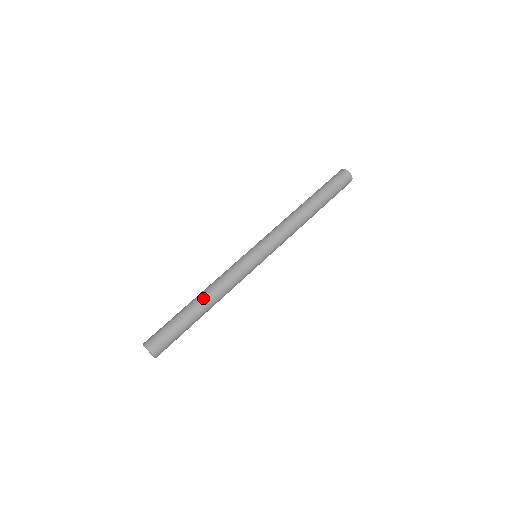
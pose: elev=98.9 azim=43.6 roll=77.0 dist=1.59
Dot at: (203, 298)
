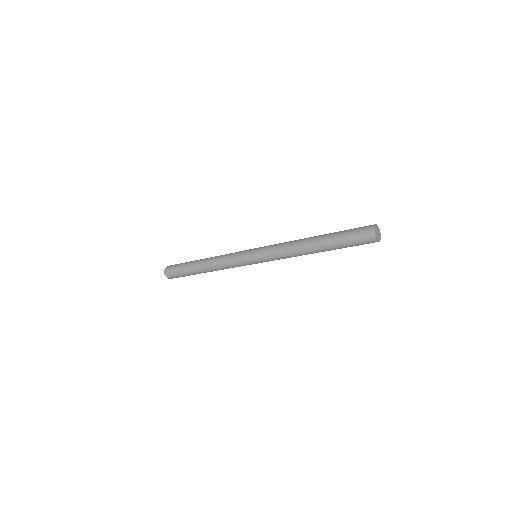
Dot at: (204, 262)
